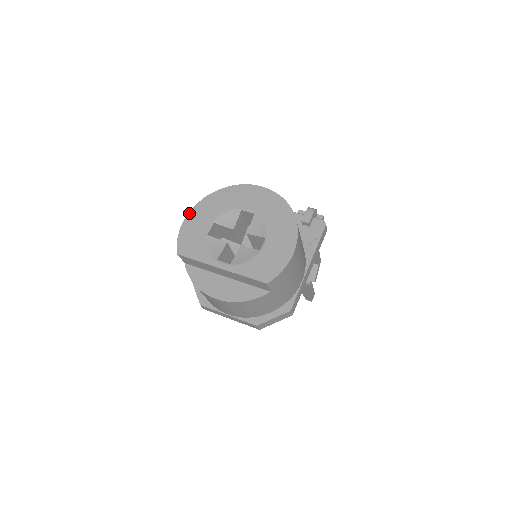
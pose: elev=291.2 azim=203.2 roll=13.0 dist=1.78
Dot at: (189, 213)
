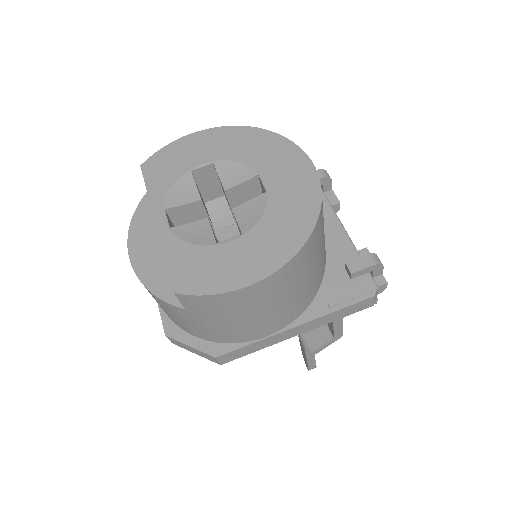
Dot at: (204, 130)
